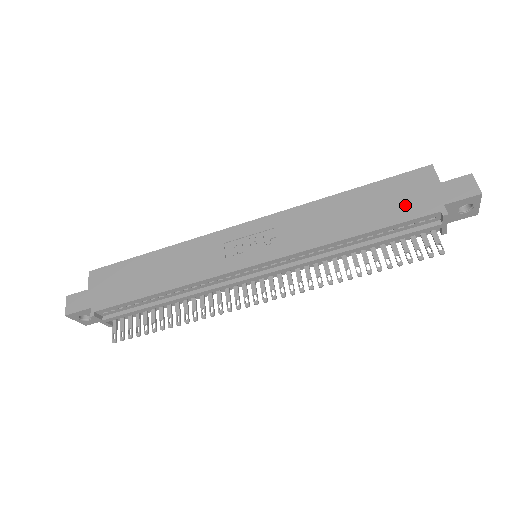
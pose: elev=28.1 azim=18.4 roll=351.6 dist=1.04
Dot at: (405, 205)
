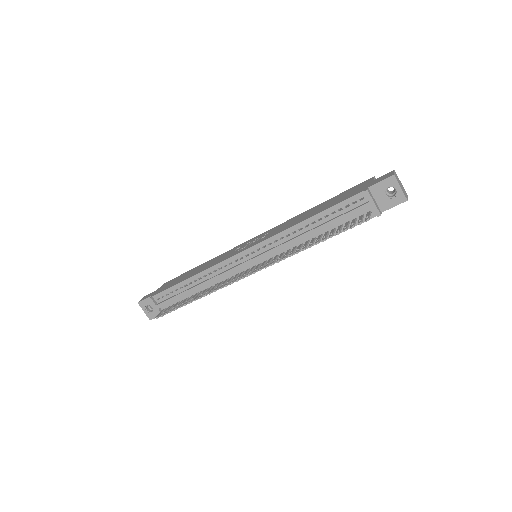
Dot at: (345, 196)
